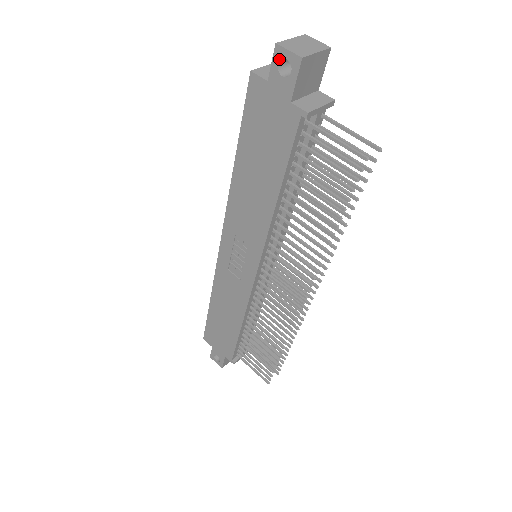
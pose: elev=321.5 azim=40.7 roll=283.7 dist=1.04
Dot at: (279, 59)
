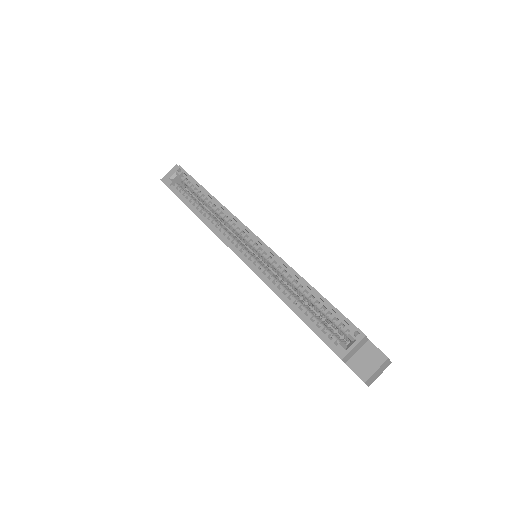
Dot at: occluded
